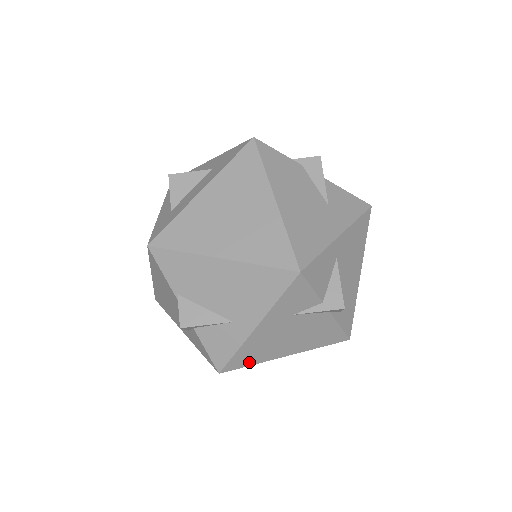
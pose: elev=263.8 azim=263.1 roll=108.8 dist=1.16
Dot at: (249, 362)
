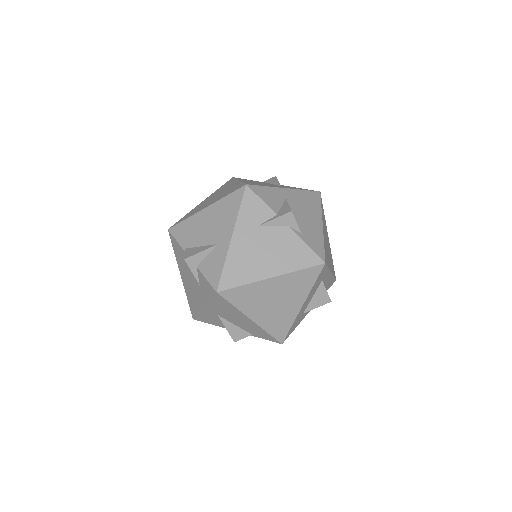
Dot at: (239, 281)
